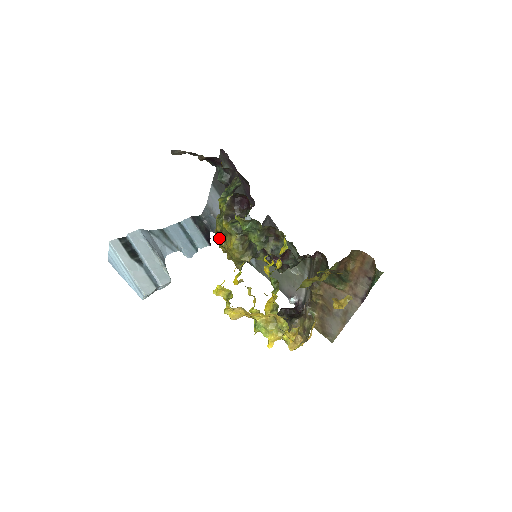
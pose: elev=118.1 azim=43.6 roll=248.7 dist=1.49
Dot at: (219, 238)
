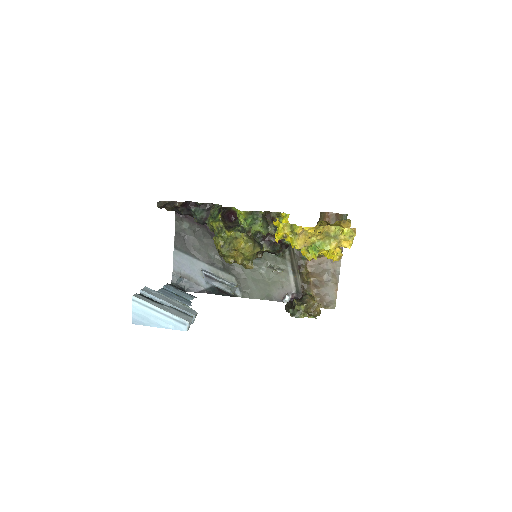
Dot at: (225, 250)
